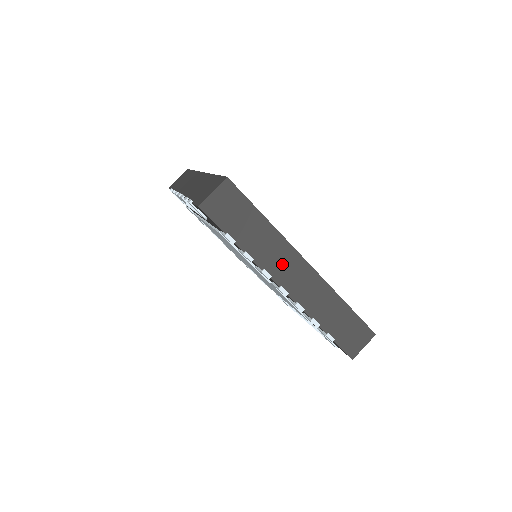
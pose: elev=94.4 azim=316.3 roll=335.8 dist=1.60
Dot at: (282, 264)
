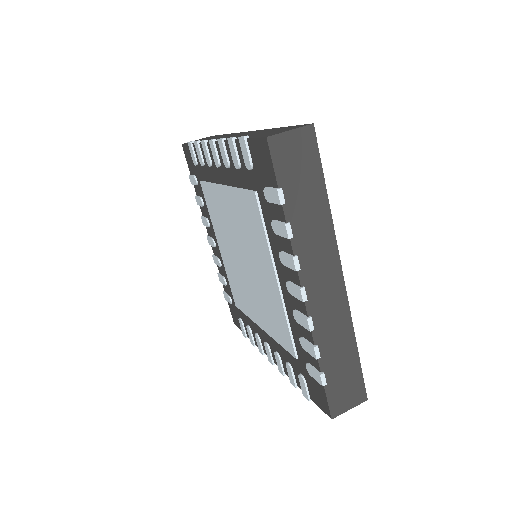
Dot at: (317, 261)
